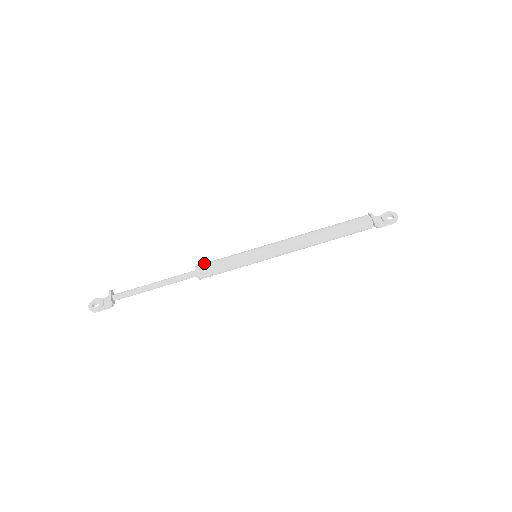
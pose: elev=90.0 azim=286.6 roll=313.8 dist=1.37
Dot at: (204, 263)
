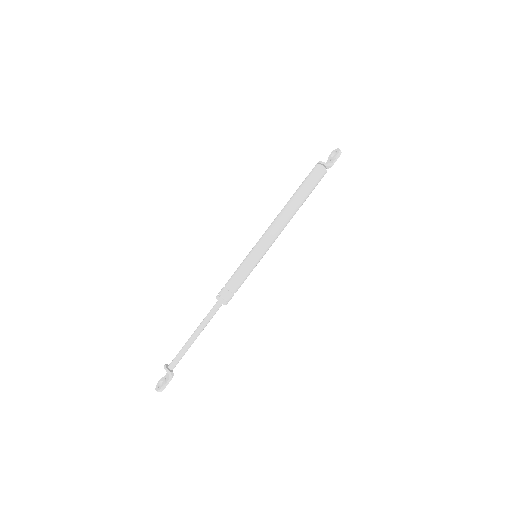
Dot at: (221, 290)
